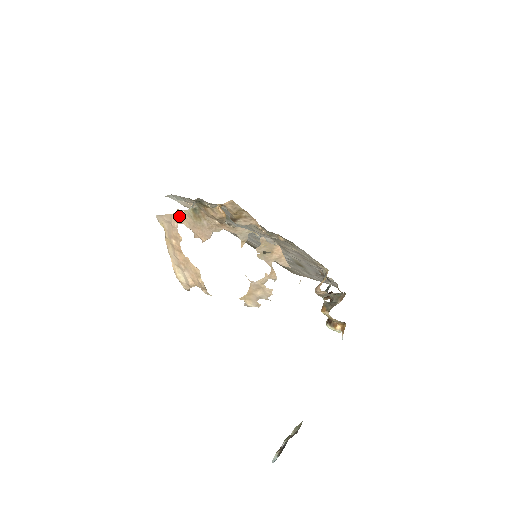
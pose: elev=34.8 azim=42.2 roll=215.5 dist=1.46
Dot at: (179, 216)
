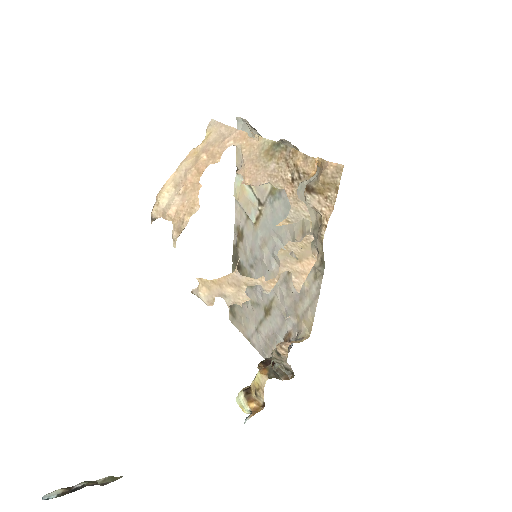
Dot at: (246, 138)
